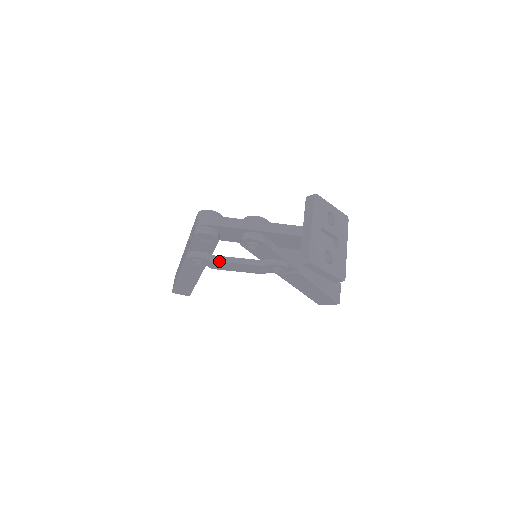
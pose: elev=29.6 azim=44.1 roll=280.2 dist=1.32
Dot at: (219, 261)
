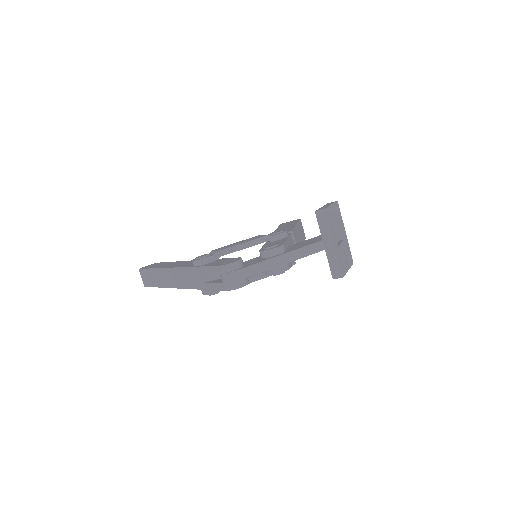
Dot at: occluded
